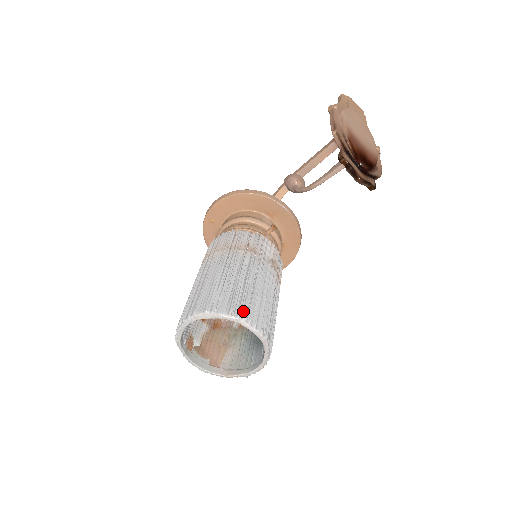
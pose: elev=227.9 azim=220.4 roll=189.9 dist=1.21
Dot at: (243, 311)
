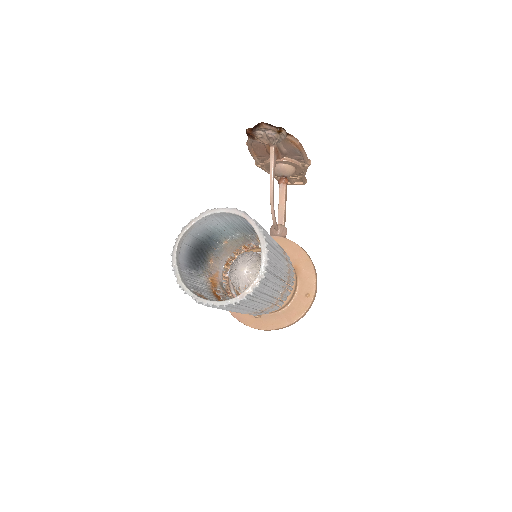
Dot at: occluded
